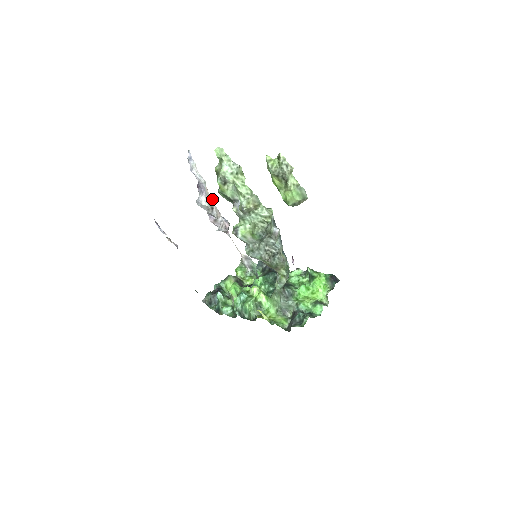
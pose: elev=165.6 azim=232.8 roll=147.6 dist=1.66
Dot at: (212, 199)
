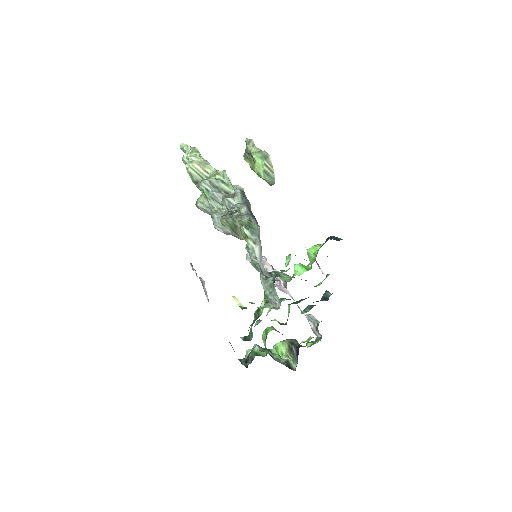
Dot at: occluded
